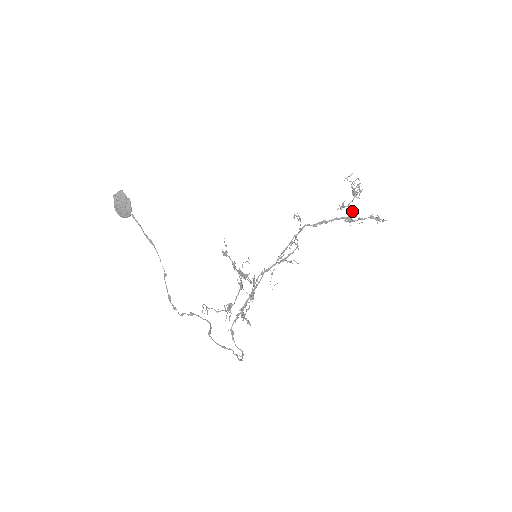
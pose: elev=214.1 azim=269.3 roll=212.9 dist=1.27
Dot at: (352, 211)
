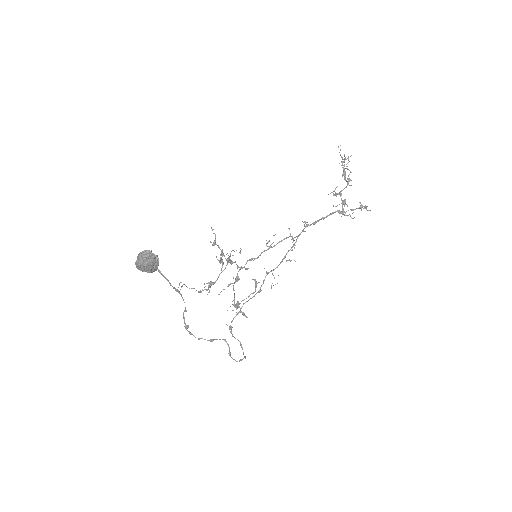
Dot at: (340, 194)
